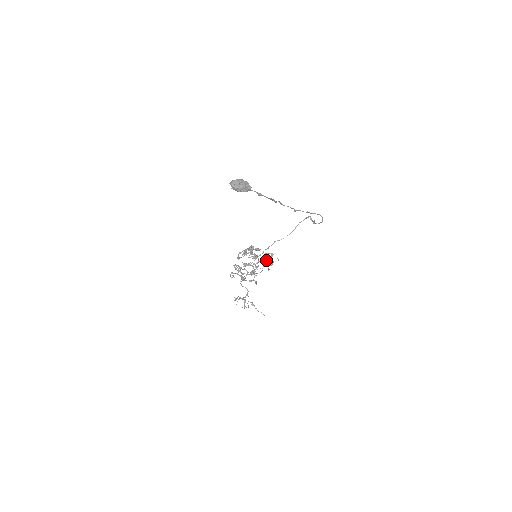
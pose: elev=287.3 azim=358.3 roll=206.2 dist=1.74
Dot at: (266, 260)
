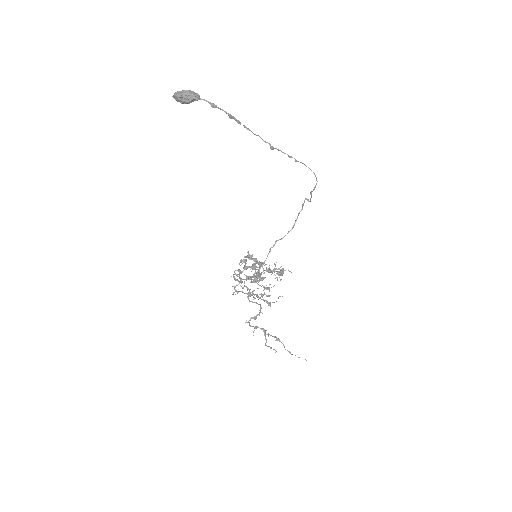
Dot at: (273, 269)
